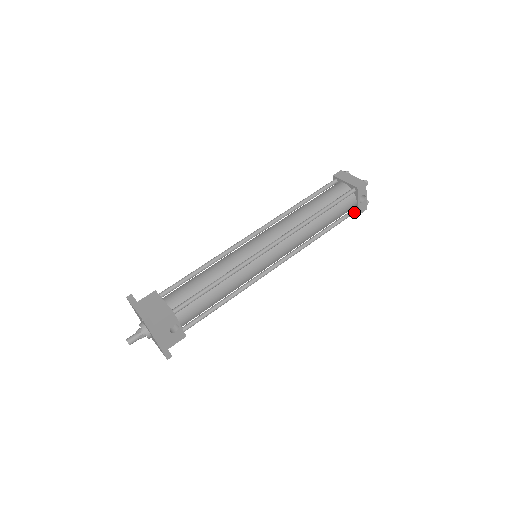
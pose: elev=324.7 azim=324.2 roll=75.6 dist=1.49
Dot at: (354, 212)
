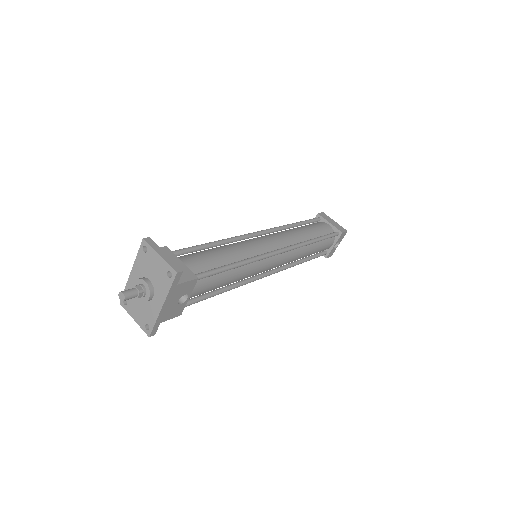
Dot at: (325, 254)
